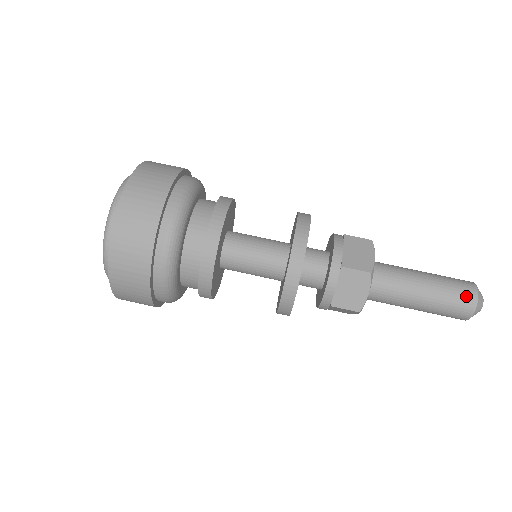
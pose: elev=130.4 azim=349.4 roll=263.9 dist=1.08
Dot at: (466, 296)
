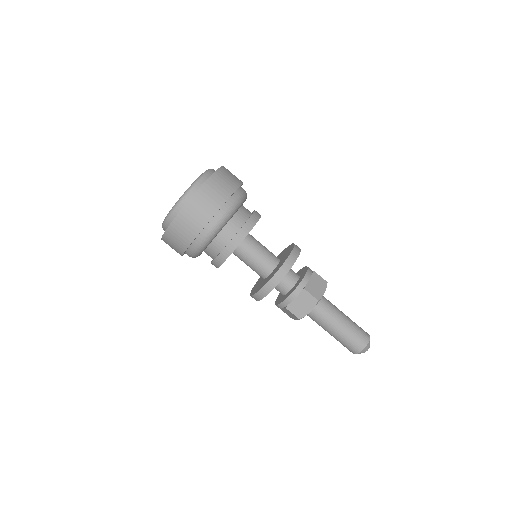
Dot at: (364, 331)
